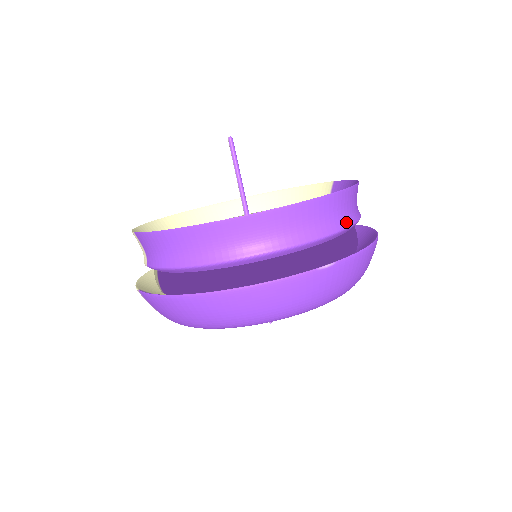
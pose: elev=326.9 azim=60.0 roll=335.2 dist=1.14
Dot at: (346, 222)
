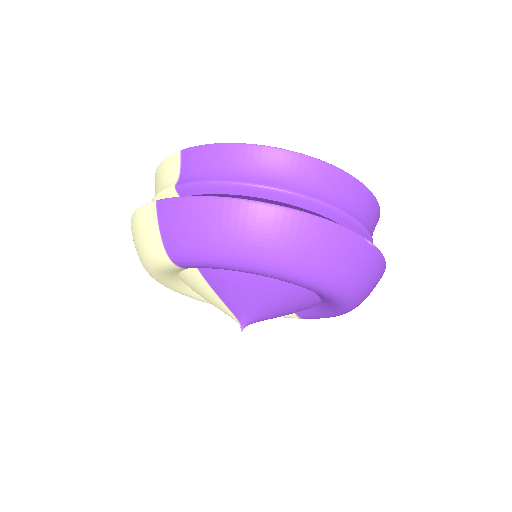
Dot at: occluded
